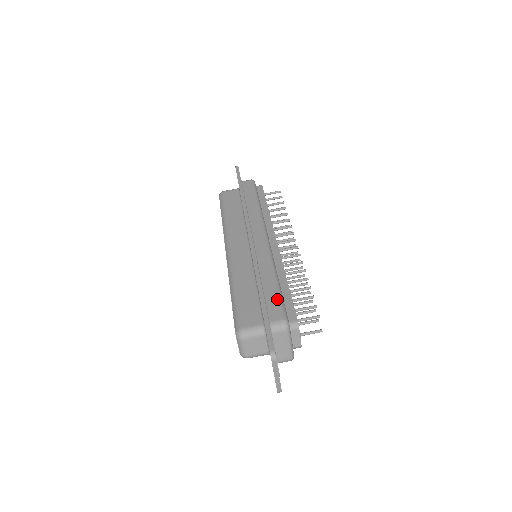
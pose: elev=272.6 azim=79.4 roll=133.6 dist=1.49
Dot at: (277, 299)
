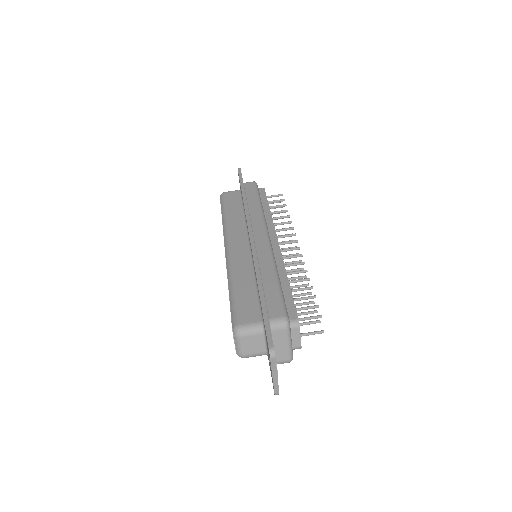
Dot at: (277, 296)
